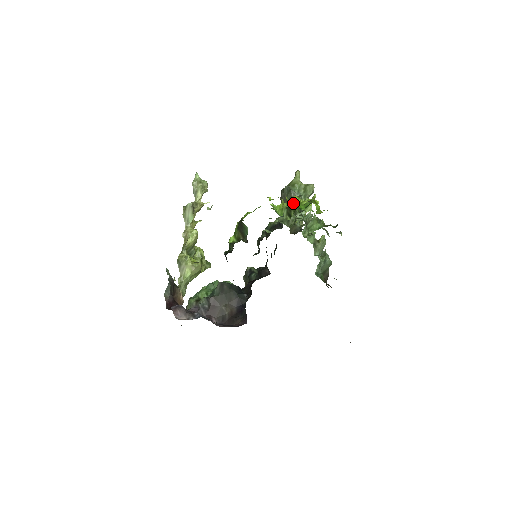
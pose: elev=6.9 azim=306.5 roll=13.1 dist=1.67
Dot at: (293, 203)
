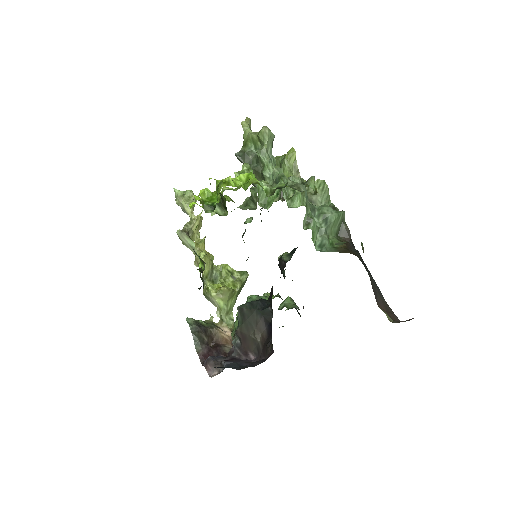
Dot at: occluded
